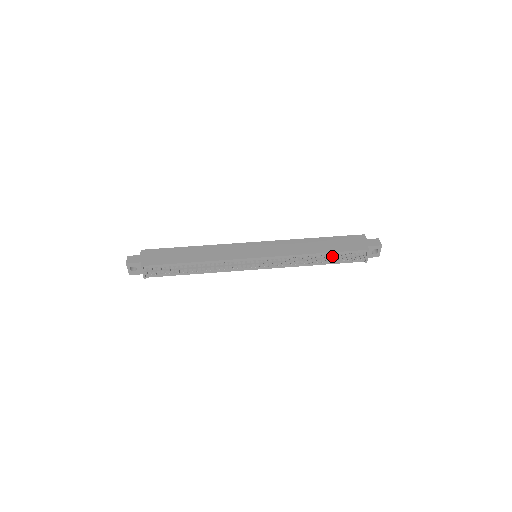
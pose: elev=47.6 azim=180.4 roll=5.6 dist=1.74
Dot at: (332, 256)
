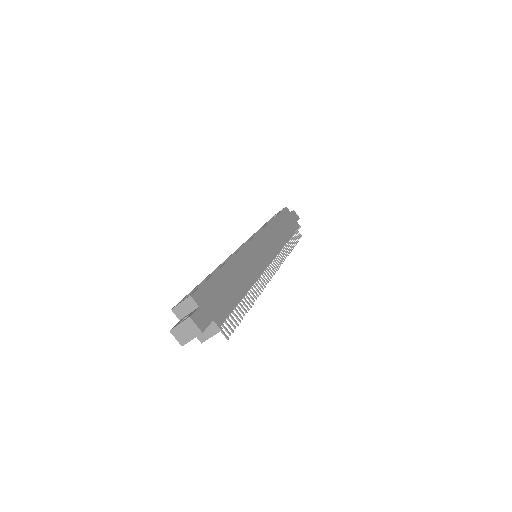
Dot at: occluded
